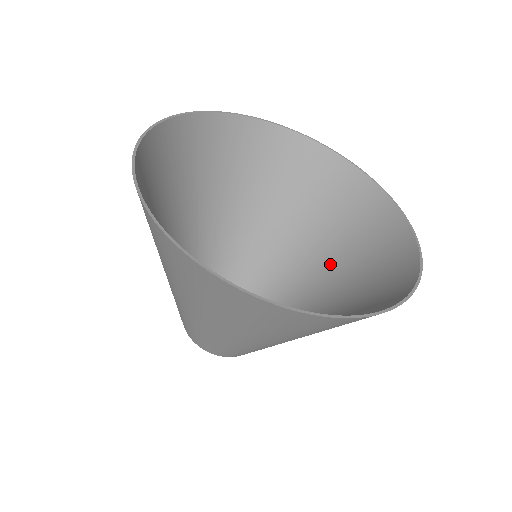
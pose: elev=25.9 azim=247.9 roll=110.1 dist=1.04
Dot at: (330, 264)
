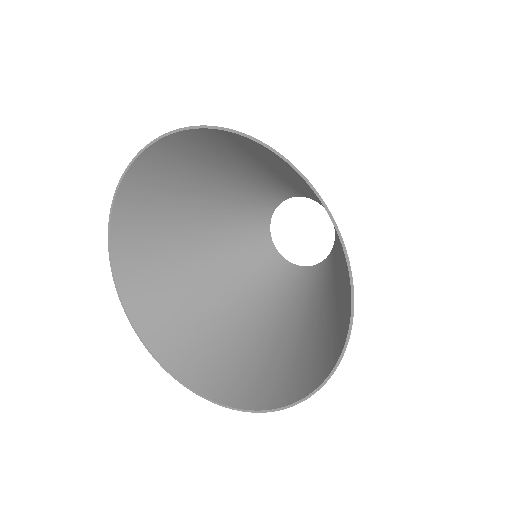
Dot at: occluded
